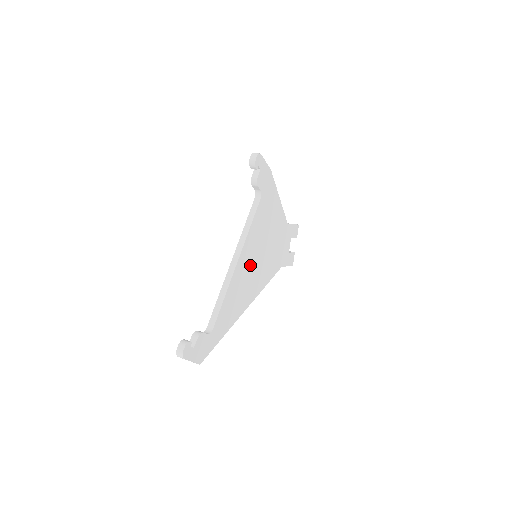
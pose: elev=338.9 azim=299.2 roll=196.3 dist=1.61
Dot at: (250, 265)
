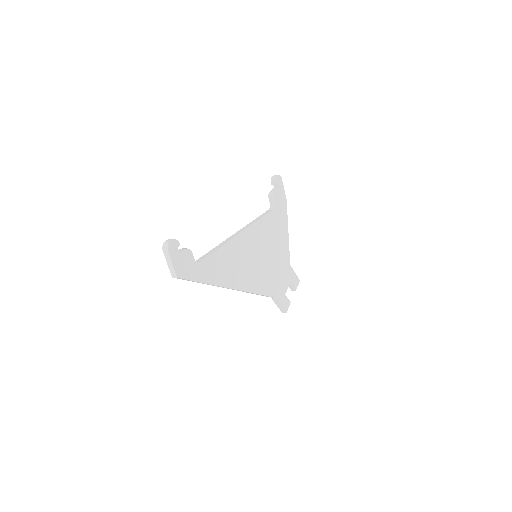
Dot at: (249, 253)
